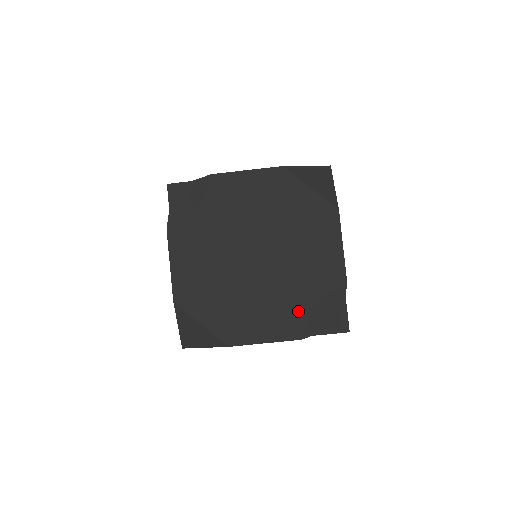
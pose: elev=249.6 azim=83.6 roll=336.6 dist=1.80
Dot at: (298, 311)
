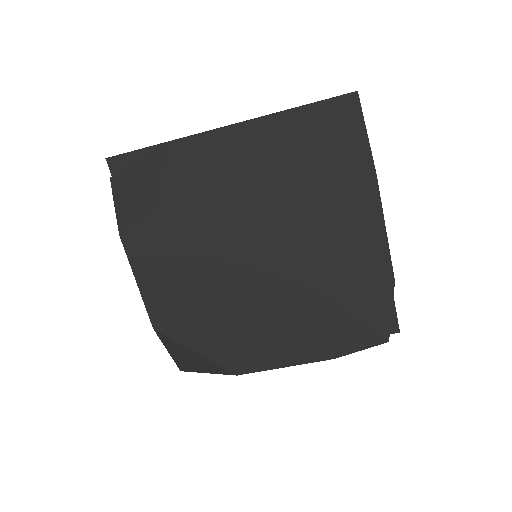
Dot at: (326, 325)
